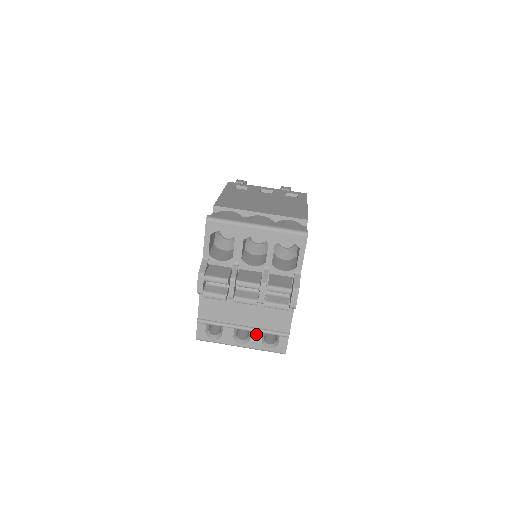
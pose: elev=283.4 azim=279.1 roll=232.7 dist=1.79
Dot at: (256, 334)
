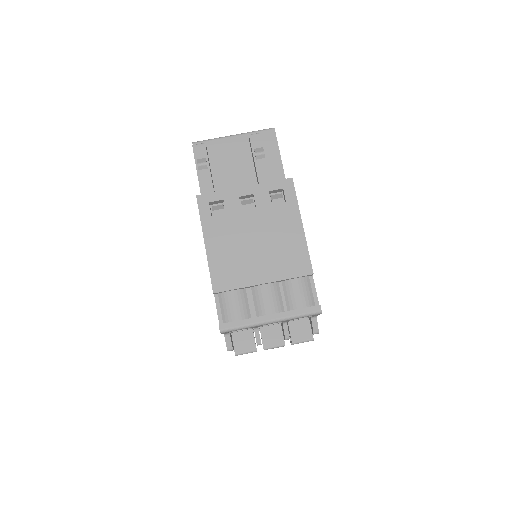
Dot at: occluded
